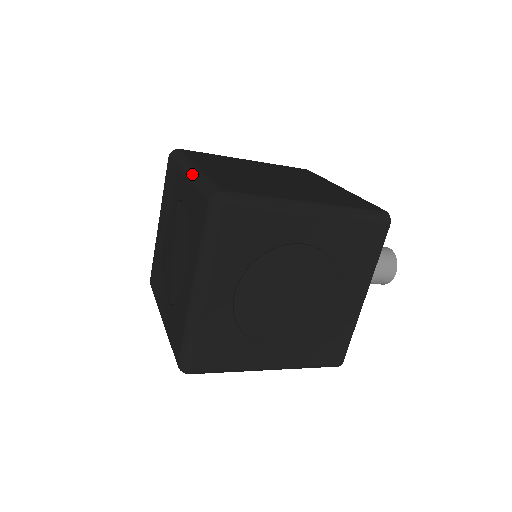
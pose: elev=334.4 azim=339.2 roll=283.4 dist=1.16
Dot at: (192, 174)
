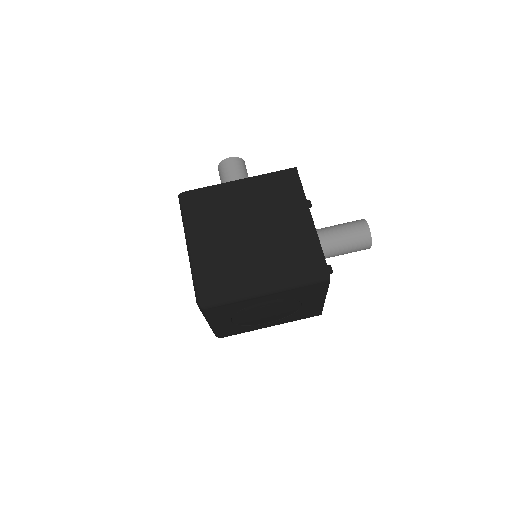
Dot at: (189, 256)
